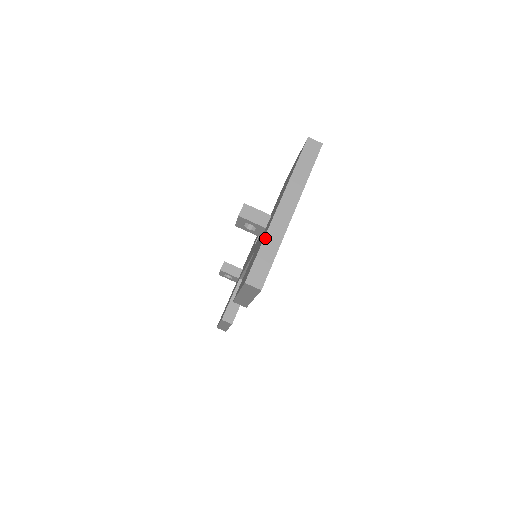
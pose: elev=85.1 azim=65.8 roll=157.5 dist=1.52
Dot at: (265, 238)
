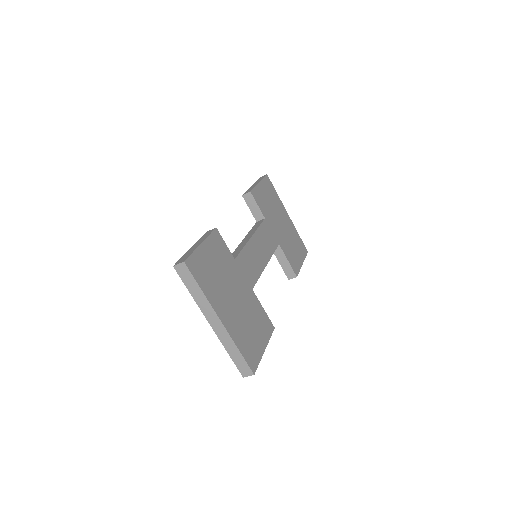
Dot at: (225, 348)
